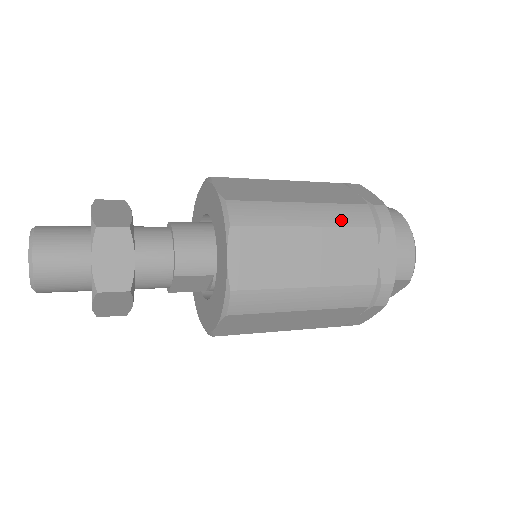
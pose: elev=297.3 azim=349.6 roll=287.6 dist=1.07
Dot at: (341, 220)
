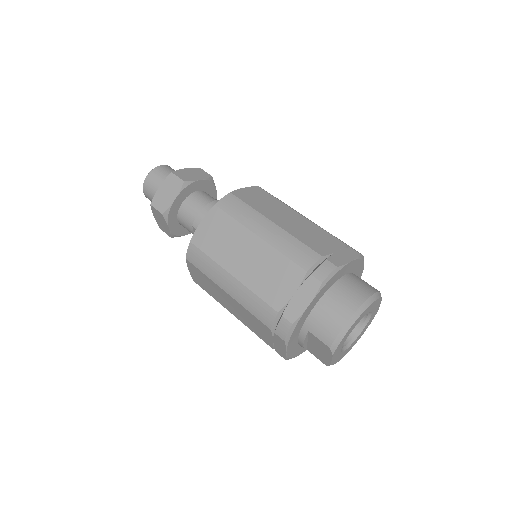
Dot at: (285, 249)
